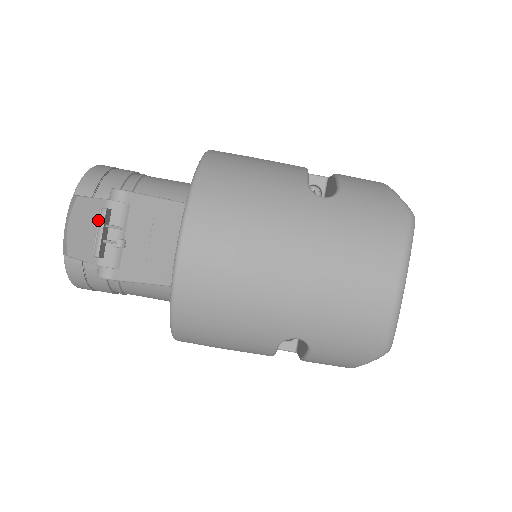
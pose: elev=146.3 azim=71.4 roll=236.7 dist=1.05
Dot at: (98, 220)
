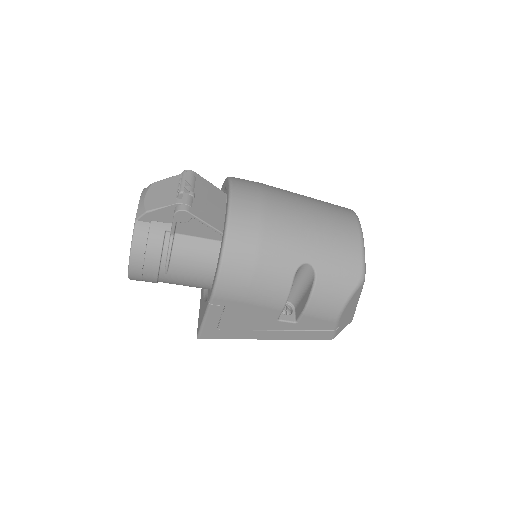
Dot at: (181, 177)
